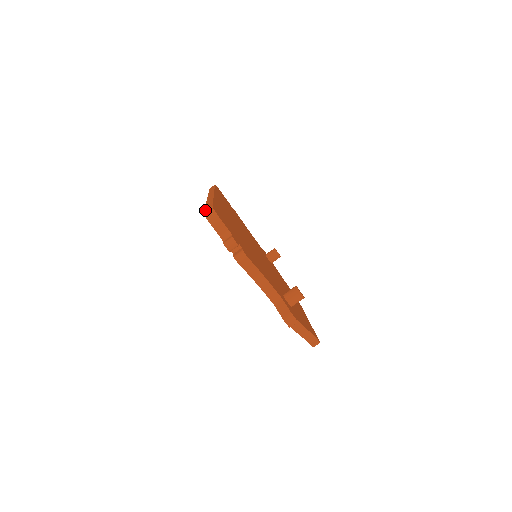
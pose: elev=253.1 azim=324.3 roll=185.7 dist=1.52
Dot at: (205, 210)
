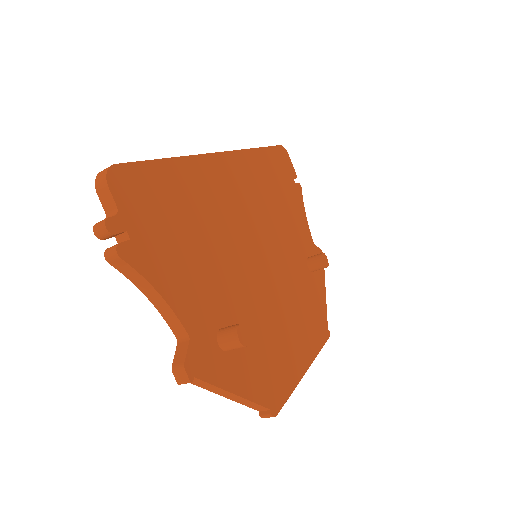
Dot at: occluded
